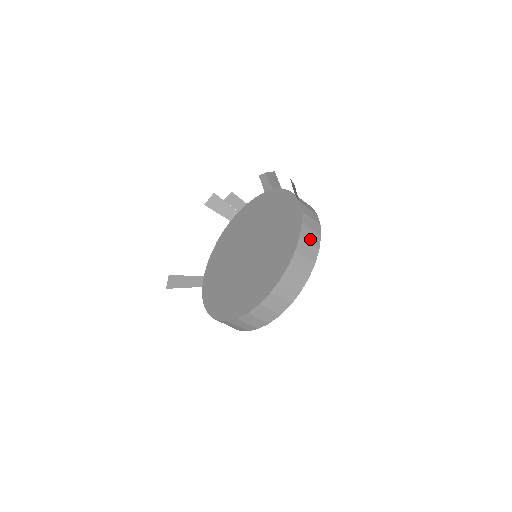
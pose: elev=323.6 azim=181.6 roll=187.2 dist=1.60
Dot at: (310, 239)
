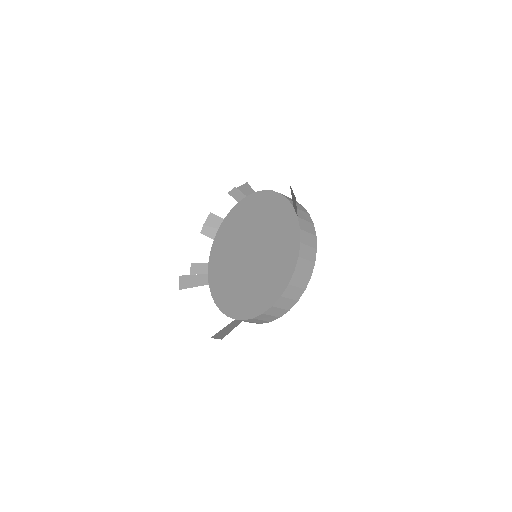
Dot at: occluded
